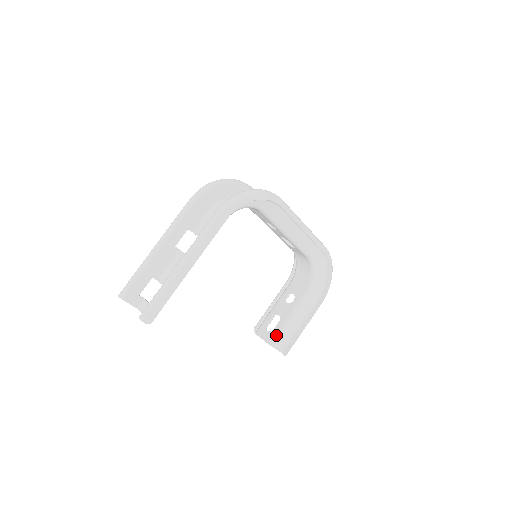
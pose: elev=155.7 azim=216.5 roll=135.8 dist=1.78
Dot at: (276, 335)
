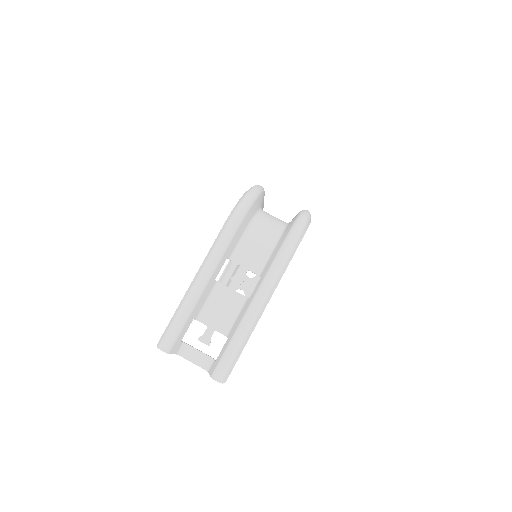
Dot at: occluded
